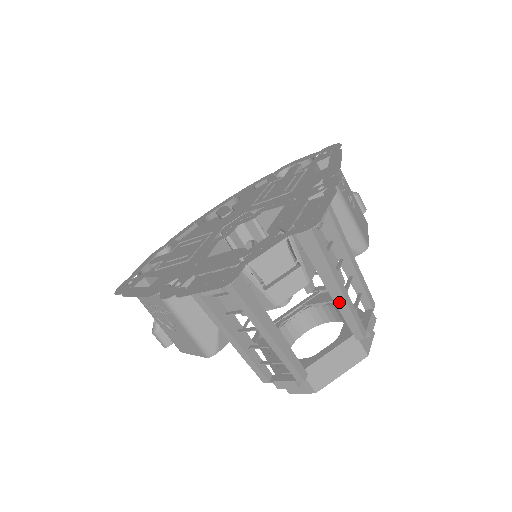
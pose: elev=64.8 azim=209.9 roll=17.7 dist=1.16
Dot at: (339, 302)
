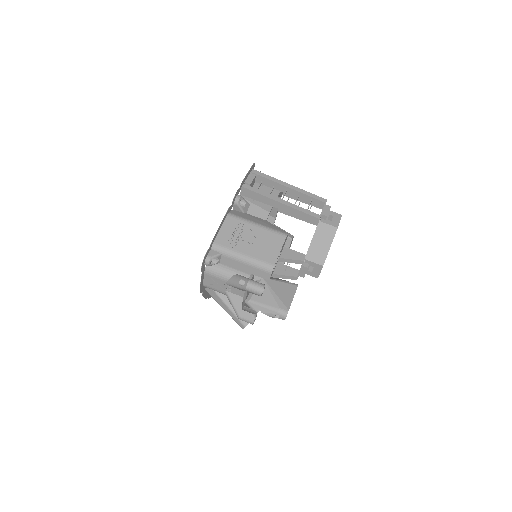
Dot at: occluded
